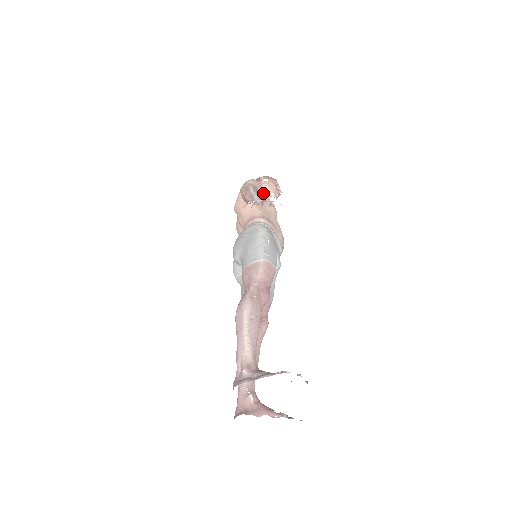
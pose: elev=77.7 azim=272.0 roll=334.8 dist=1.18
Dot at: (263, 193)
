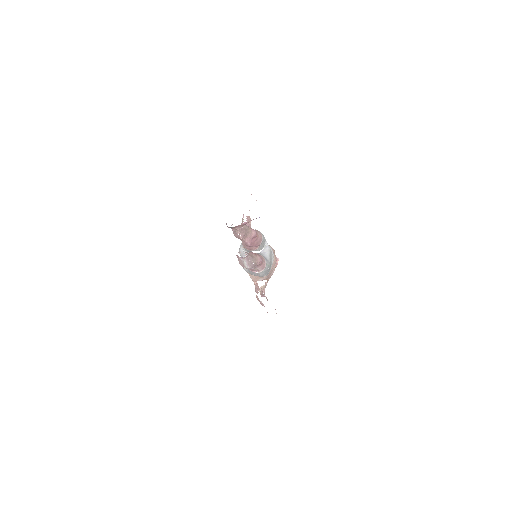
Dot at: occluded
